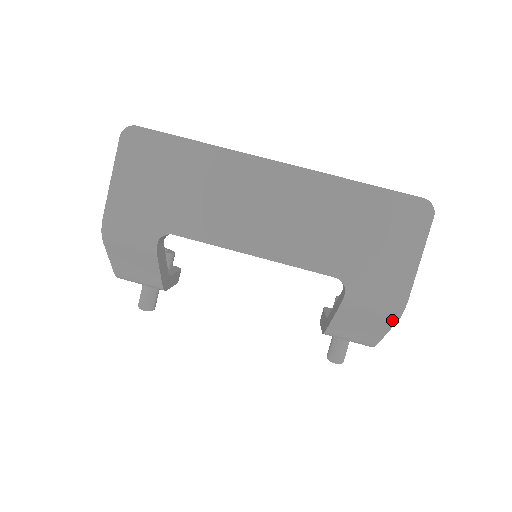
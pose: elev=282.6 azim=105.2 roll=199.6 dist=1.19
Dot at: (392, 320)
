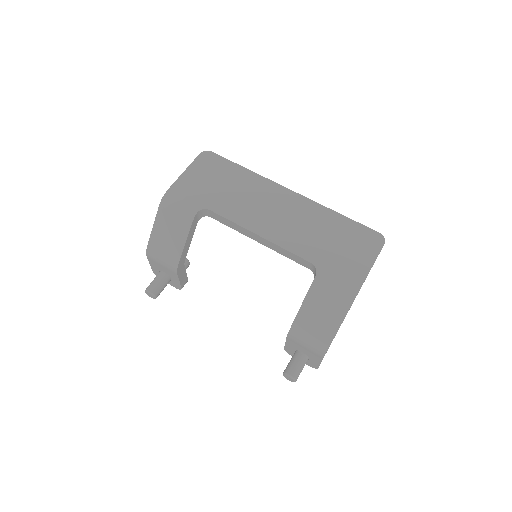
Dot at: (345, 308)
